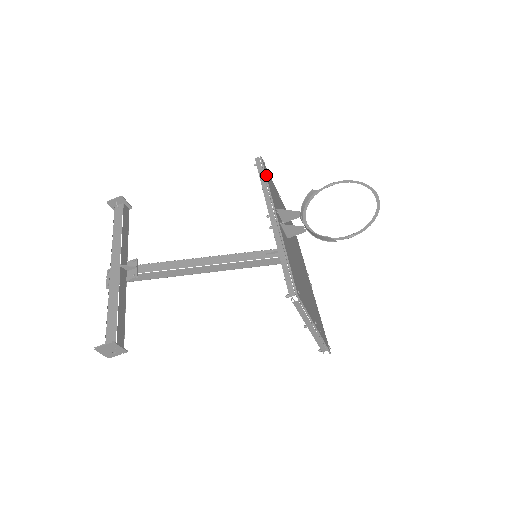
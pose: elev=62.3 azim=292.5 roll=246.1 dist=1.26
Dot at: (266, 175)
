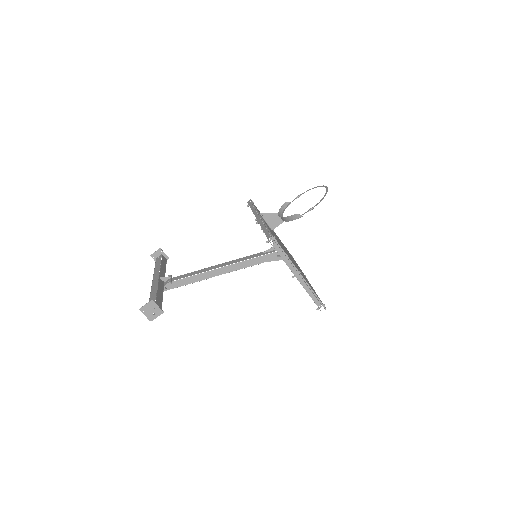
Dot at: (254, 205)
